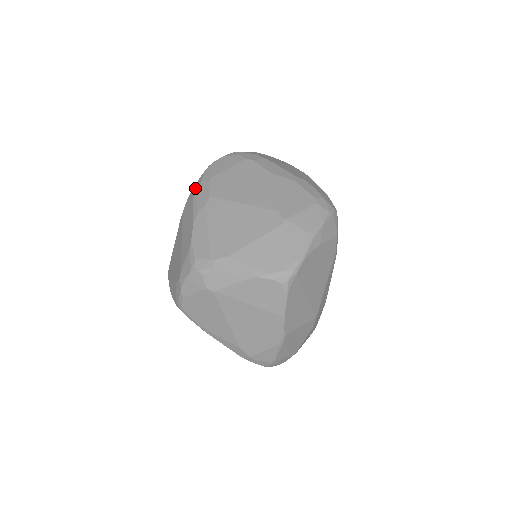
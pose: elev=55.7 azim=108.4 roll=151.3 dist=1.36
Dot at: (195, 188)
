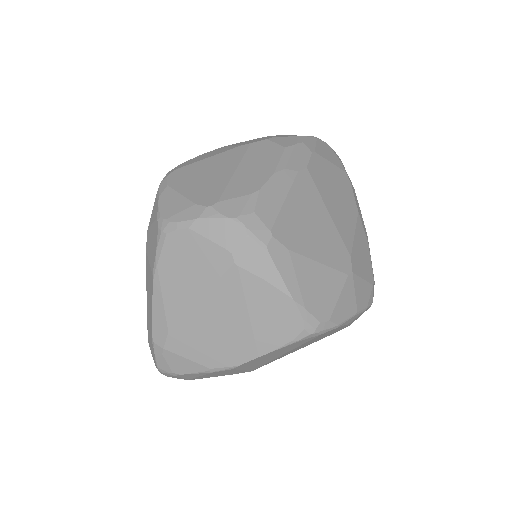
Dot at: (290, 139)
